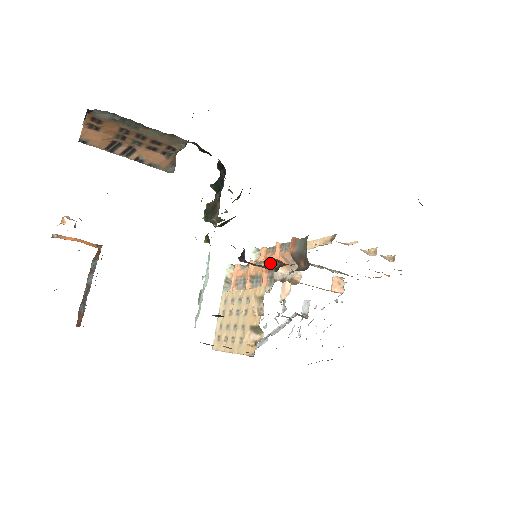
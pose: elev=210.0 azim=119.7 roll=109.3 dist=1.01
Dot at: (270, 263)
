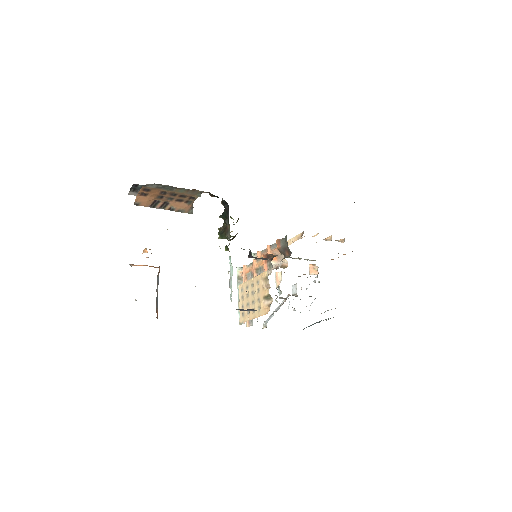
Dot at: (267, 257)
